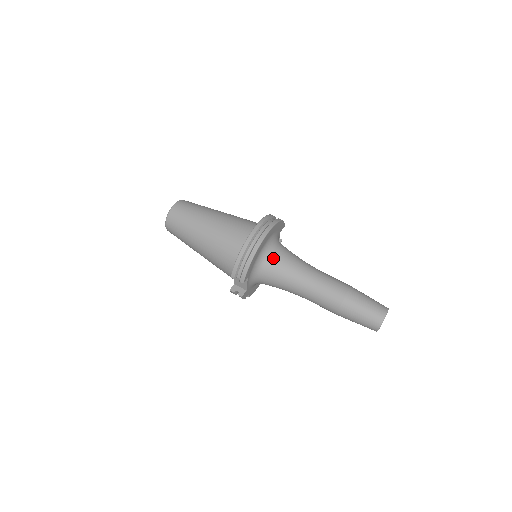
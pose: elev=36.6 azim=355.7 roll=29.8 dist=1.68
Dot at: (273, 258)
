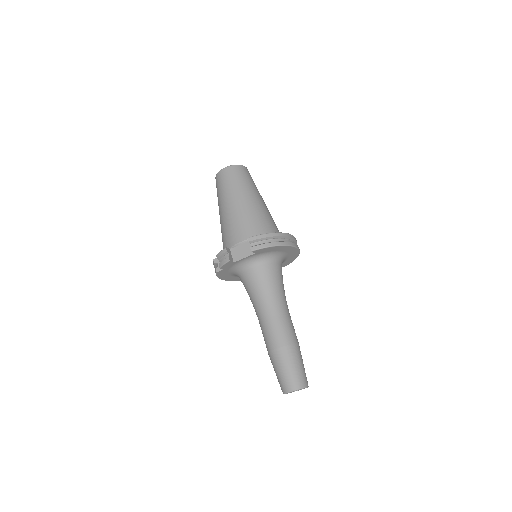
Dot at: (277, 266)
